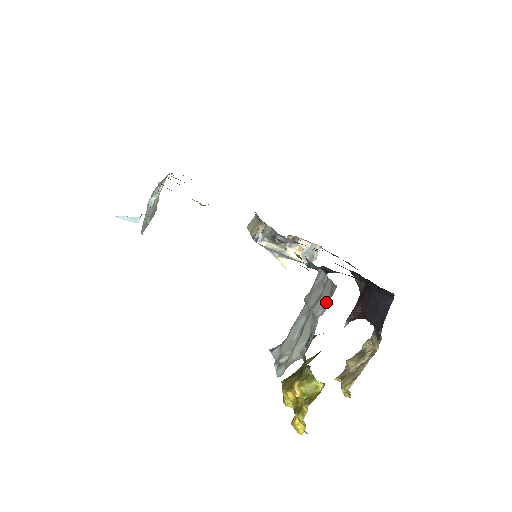
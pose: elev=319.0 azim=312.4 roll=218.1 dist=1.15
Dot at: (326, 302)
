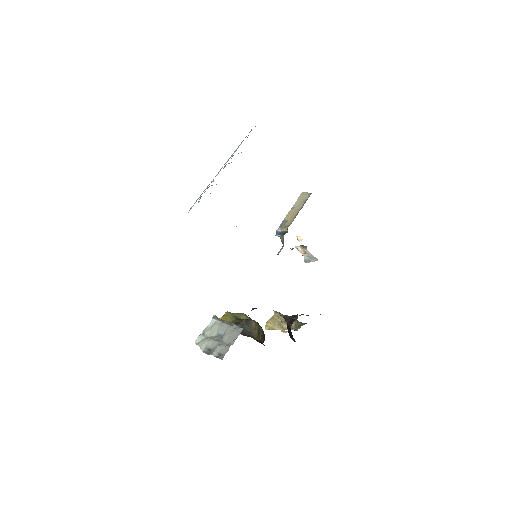
Dot at: (220, 354)
